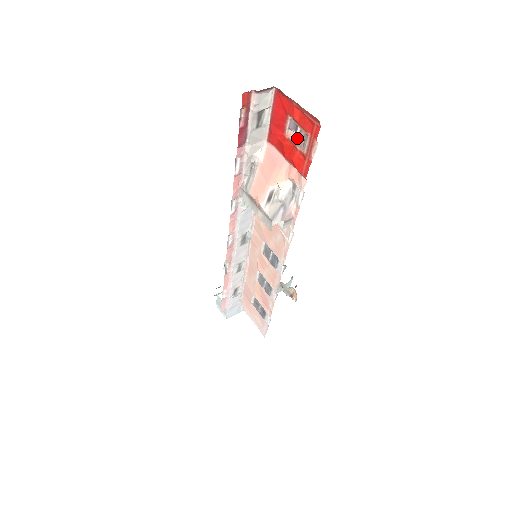
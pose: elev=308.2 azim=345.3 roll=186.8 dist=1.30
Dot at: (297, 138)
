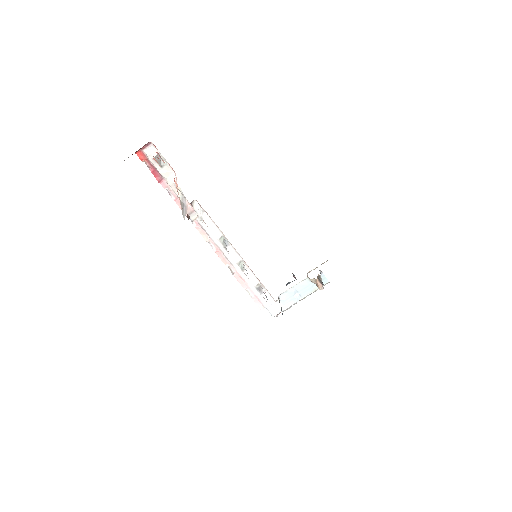
Dot at: occluded
